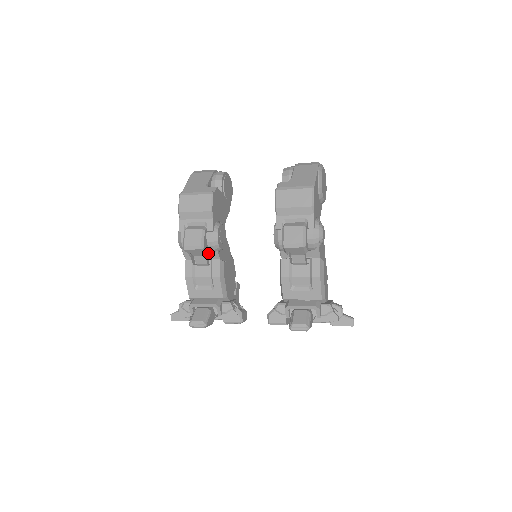
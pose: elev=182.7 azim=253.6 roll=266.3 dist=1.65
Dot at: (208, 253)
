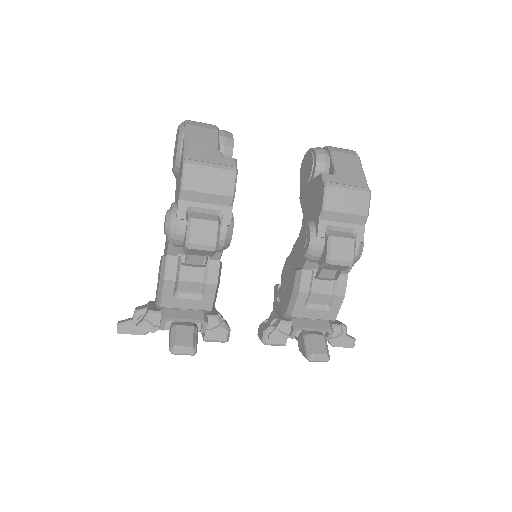
Dot at: occluded
